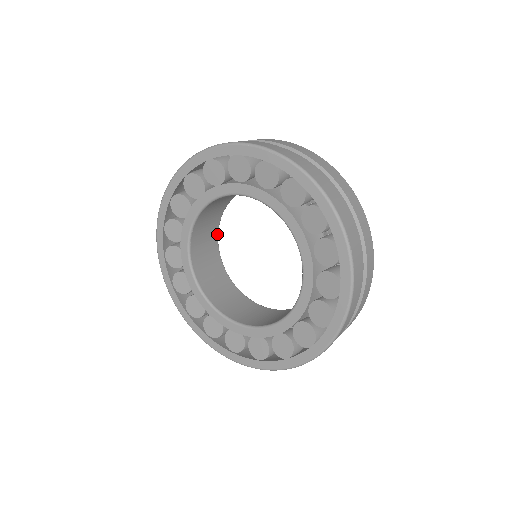
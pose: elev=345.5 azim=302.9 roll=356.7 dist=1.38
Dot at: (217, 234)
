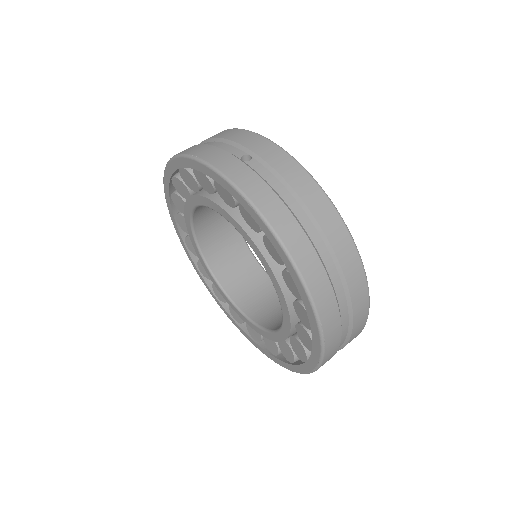
Dot at: occluded
